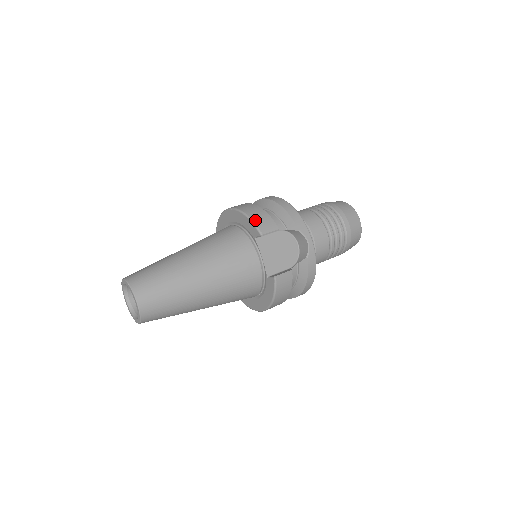
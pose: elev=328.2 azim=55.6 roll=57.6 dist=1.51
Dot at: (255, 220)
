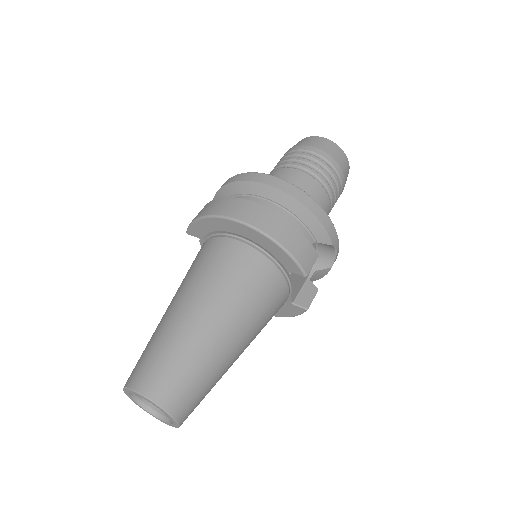
Dot at: (297, 256)
